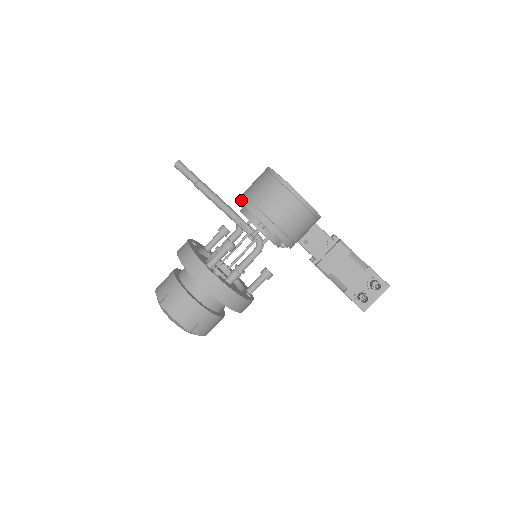
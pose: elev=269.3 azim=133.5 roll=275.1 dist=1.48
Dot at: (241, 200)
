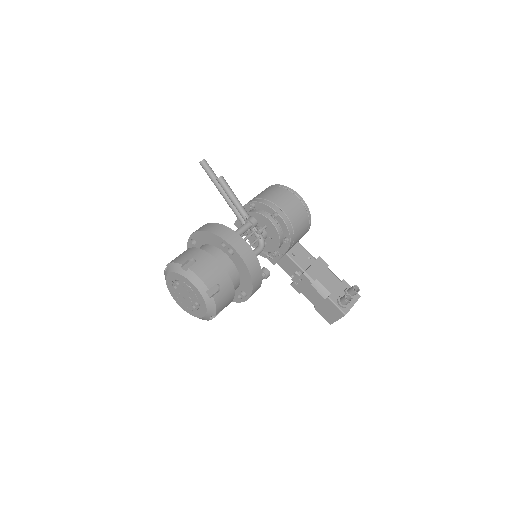
Dot at: (252, 201)
